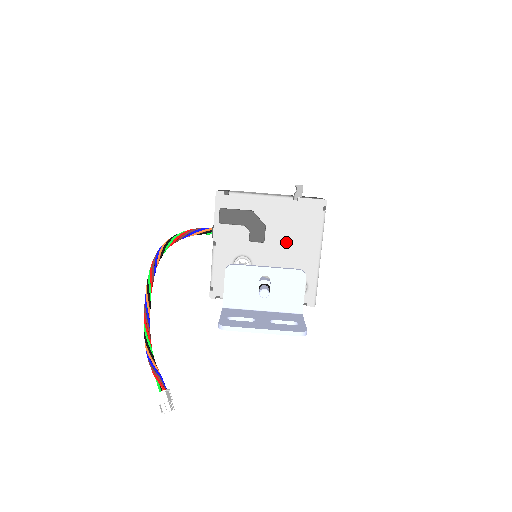
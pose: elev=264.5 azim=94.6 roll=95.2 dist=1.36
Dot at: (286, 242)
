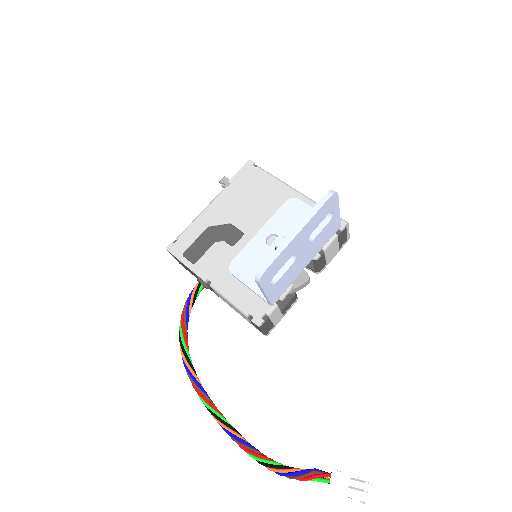
Dot at: (259, 214)
